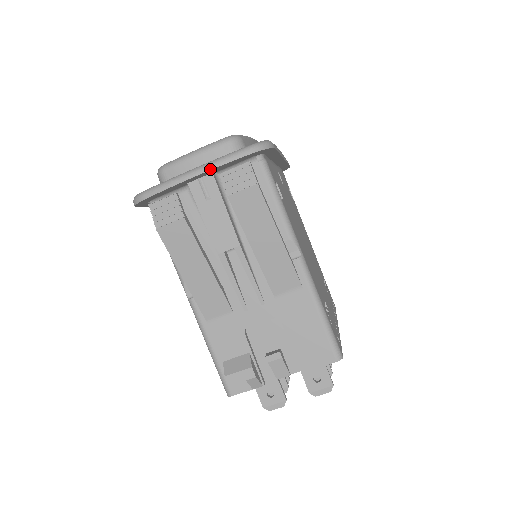
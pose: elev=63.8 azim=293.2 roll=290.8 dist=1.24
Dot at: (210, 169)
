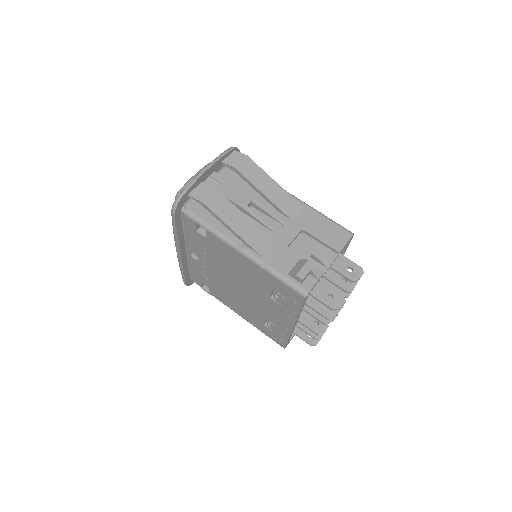
Dot at: (215, 162)
